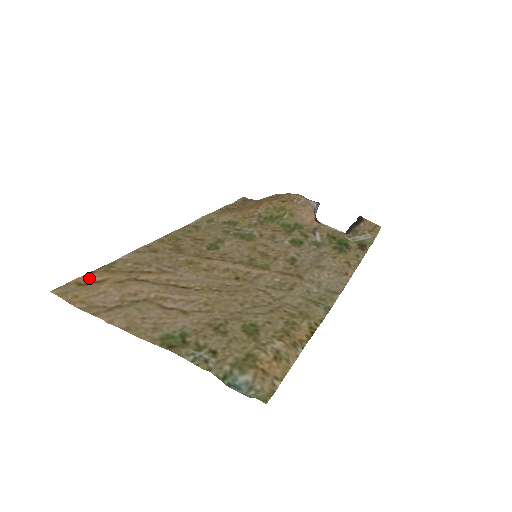
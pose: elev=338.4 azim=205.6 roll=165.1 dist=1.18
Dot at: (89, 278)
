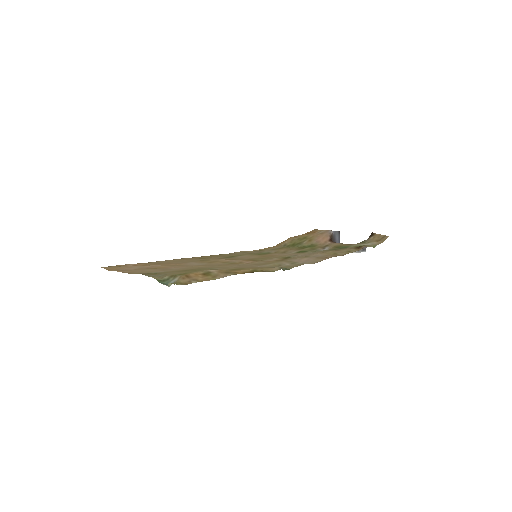
Dot at: (128, 264)
